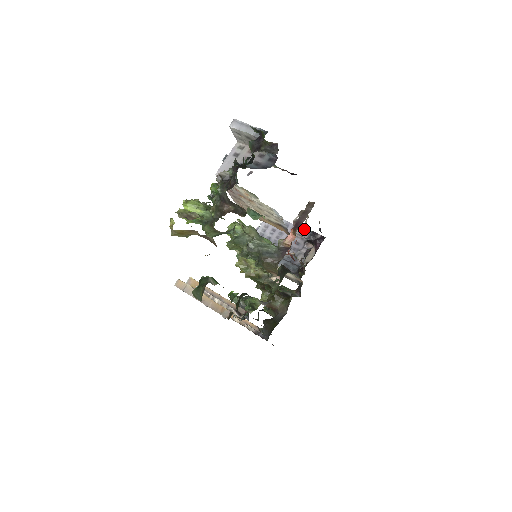
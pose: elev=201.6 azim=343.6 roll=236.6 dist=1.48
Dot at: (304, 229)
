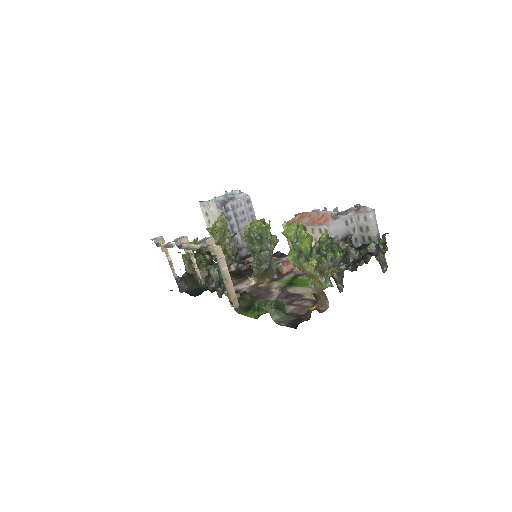
Dot at: occluded
